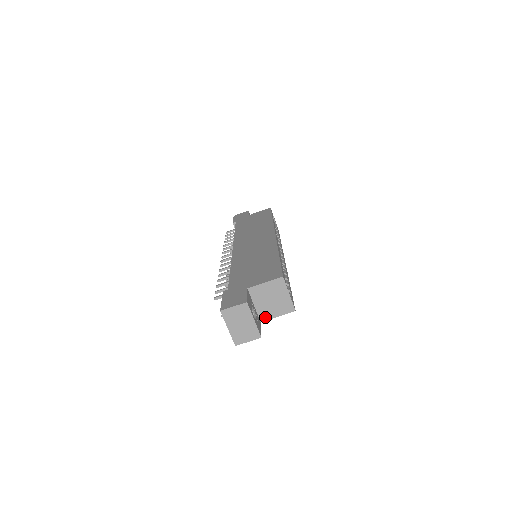
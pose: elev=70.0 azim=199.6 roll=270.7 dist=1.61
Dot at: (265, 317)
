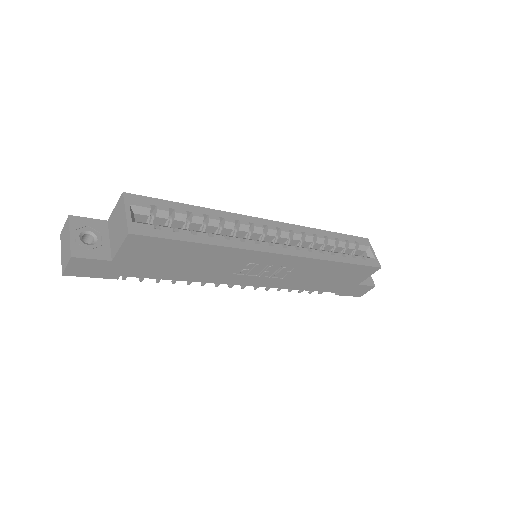
Dot at: (114, 252)
